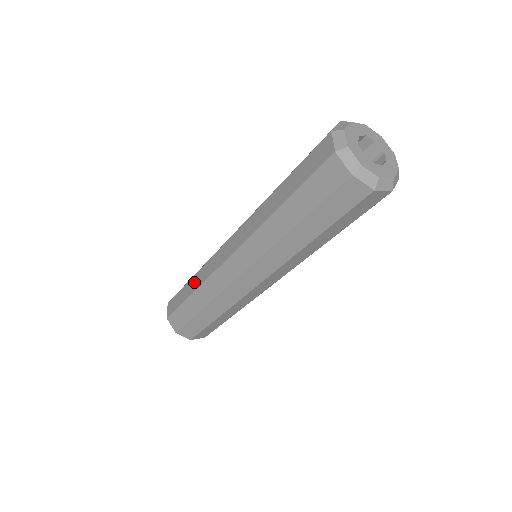
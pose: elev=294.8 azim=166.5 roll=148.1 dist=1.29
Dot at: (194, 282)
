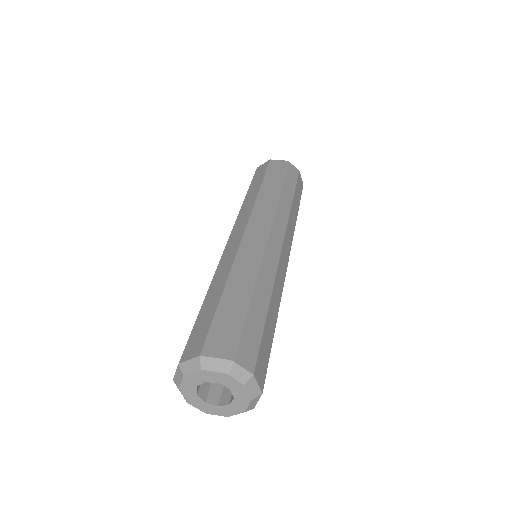
Dot at: occluded
